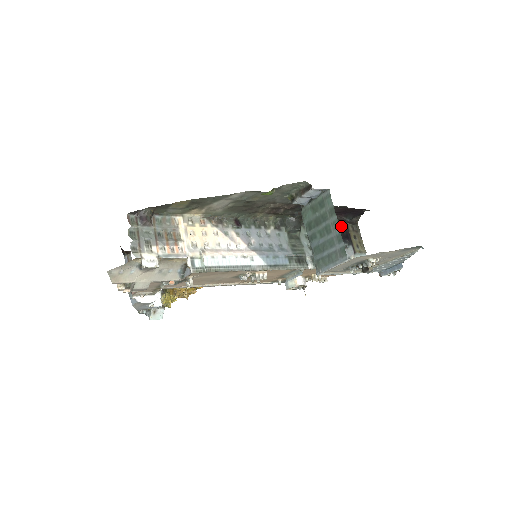
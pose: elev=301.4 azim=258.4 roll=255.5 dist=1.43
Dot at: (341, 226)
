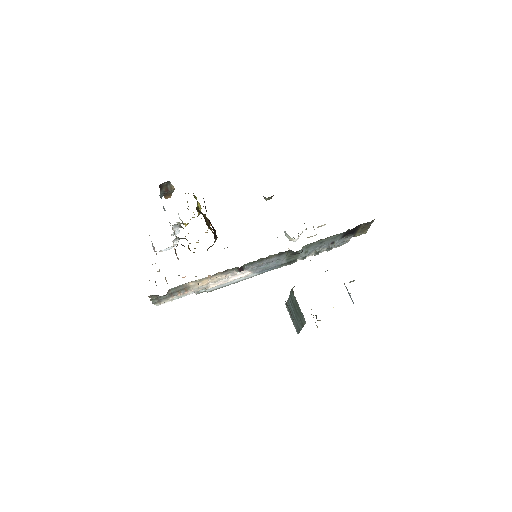
Dot at: (352, 229)
